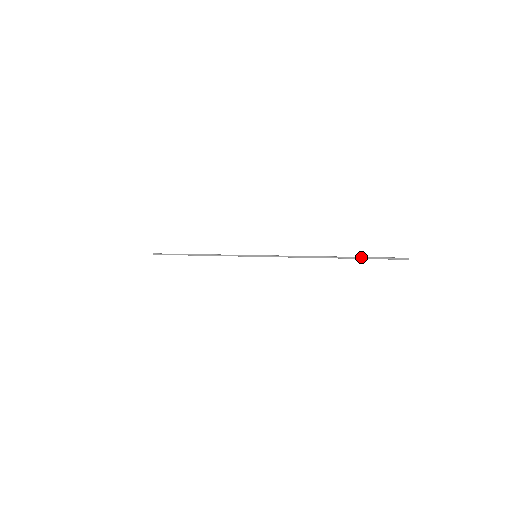
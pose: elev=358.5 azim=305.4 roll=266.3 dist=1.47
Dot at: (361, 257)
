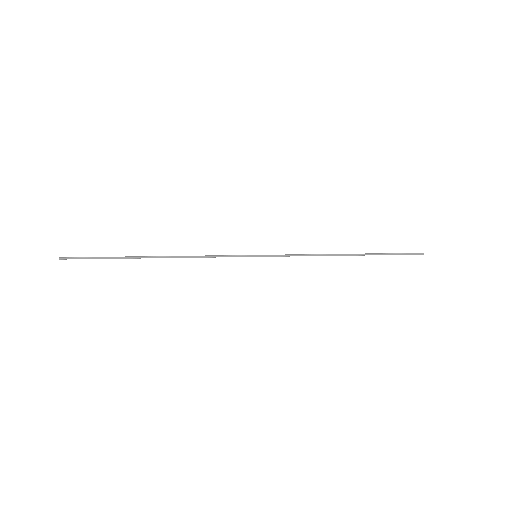
Dot at: (382, 254)
